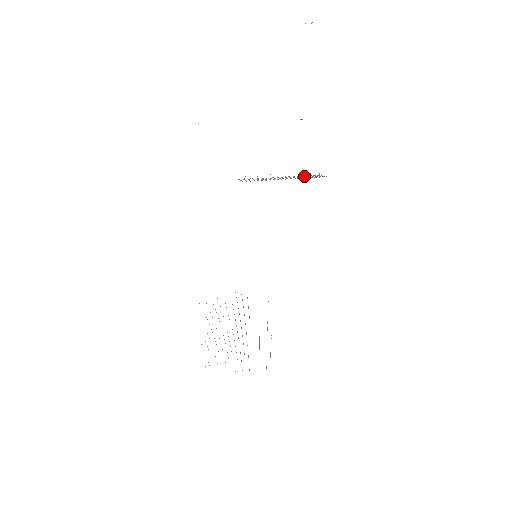
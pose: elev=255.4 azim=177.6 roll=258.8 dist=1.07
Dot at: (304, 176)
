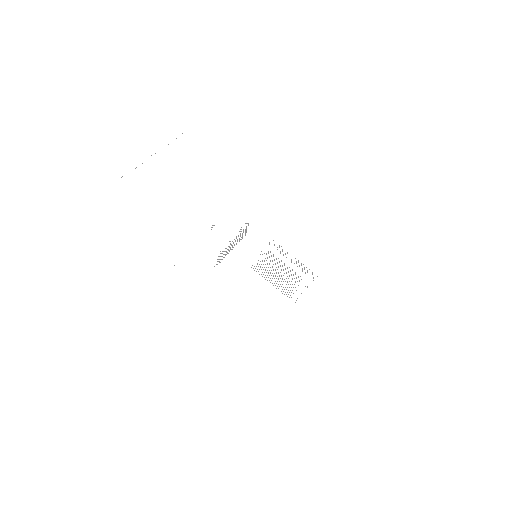
Dot at: occluded
